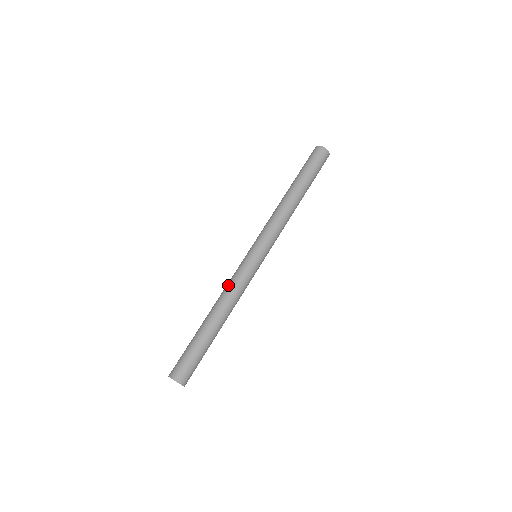
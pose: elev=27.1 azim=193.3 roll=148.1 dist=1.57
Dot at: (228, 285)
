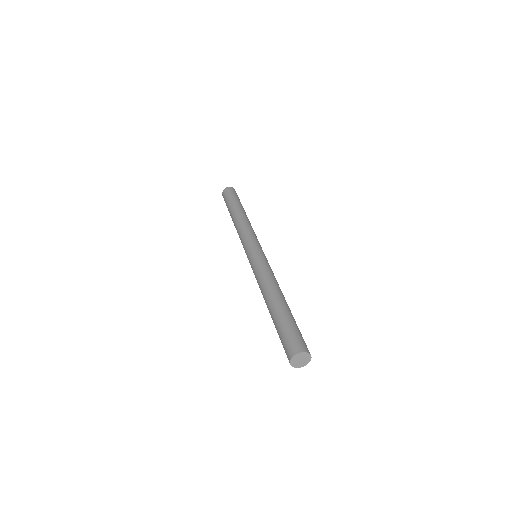
Dot at: (257, 280)
